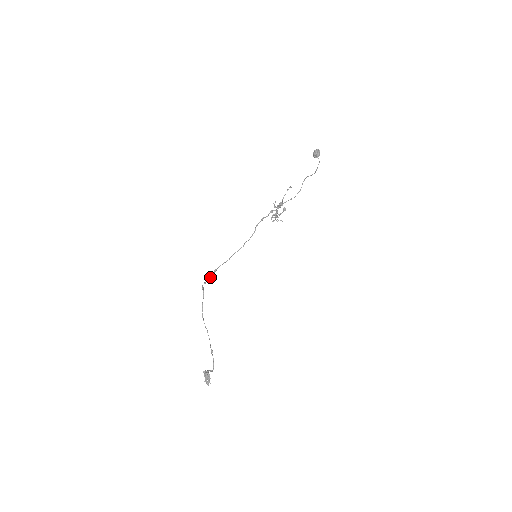
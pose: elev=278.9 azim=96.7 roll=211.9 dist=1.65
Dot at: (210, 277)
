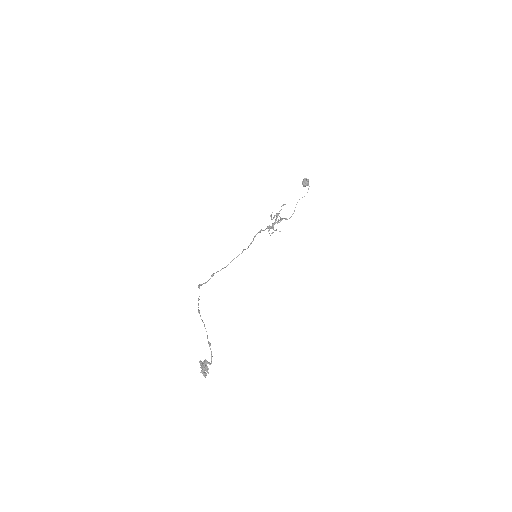
Dot at: (207, 281)
